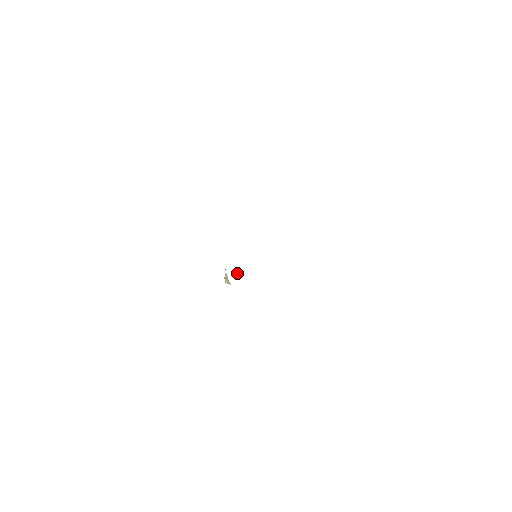
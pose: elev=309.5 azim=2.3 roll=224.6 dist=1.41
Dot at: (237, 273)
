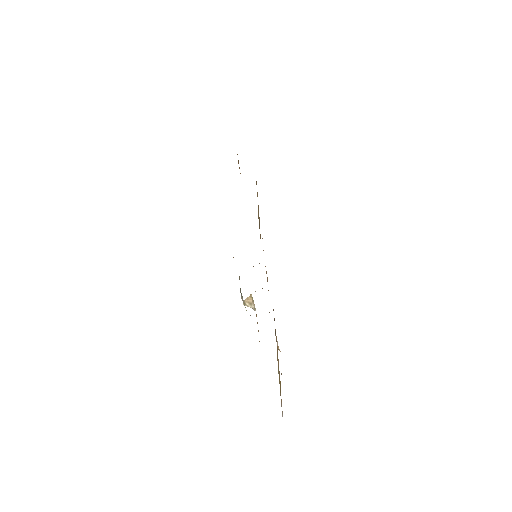
Dot at: (255, 291)
